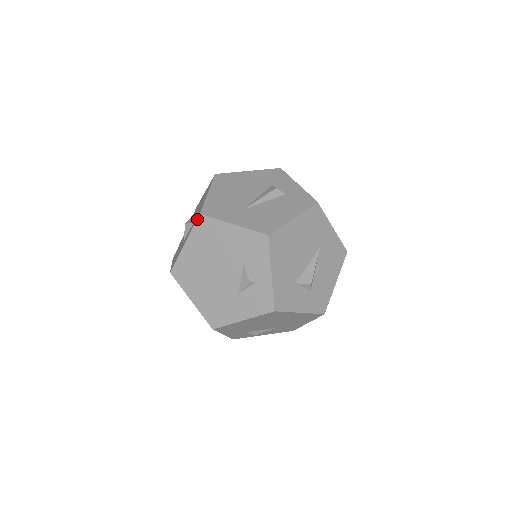
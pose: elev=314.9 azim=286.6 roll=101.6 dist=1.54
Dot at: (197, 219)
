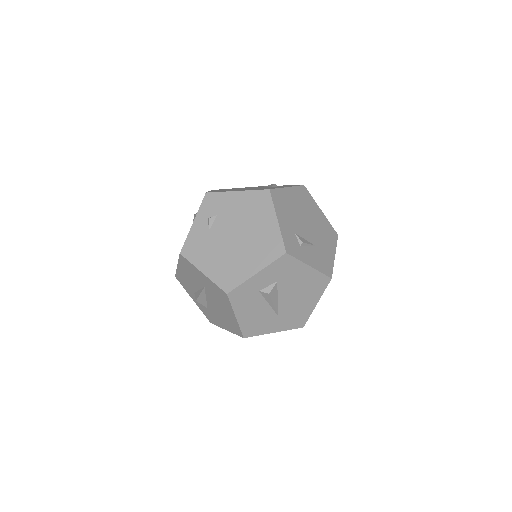
Dot at: occluded
